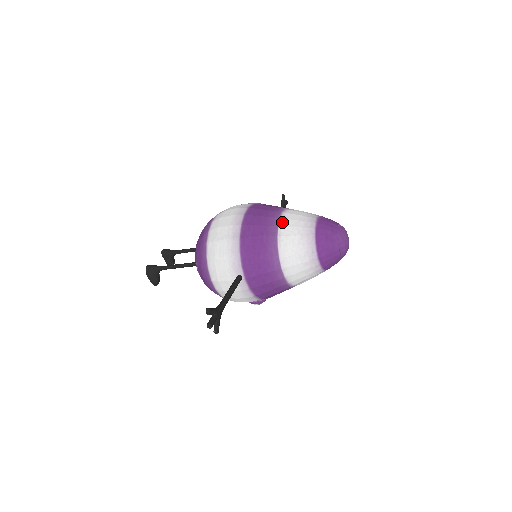
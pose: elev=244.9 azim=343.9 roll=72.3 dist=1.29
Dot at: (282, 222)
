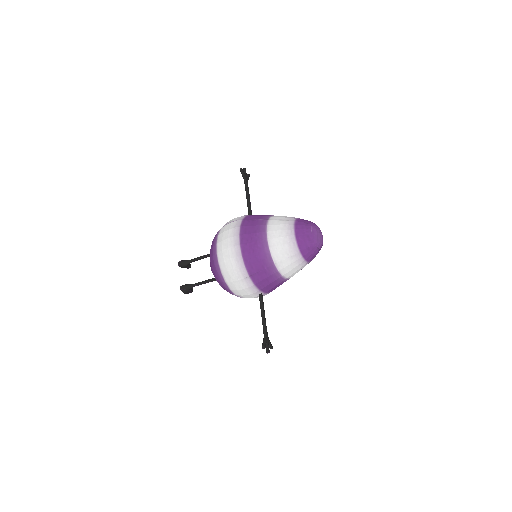
Dot at: (272, 252)
